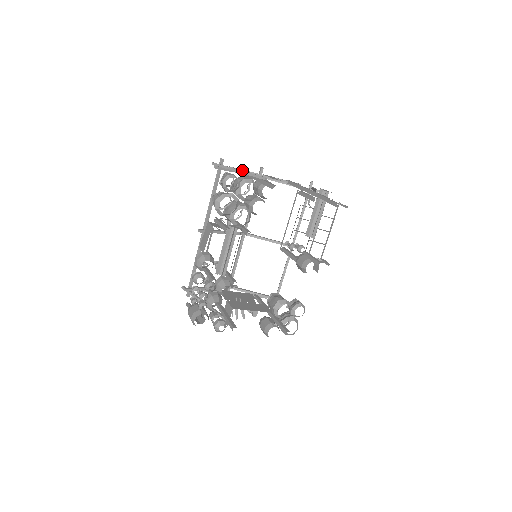
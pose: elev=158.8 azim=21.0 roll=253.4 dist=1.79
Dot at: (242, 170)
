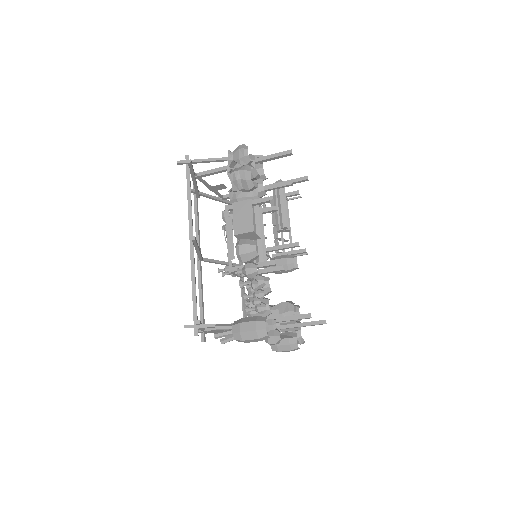
Dot at: (203, 172)
